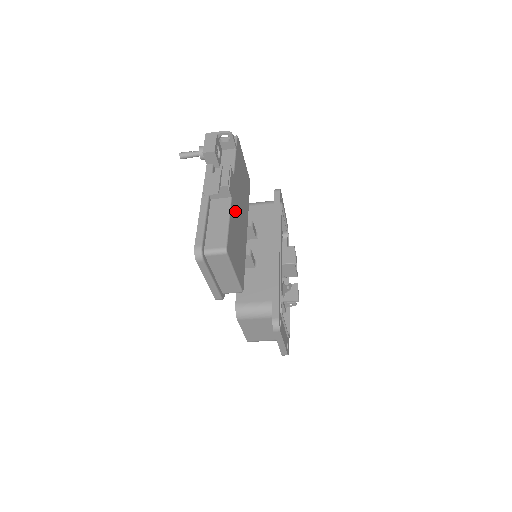
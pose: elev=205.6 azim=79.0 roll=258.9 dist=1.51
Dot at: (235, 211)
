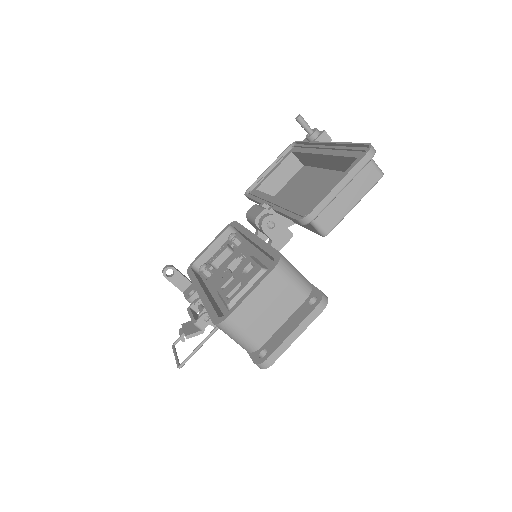
Dot at: occluded
